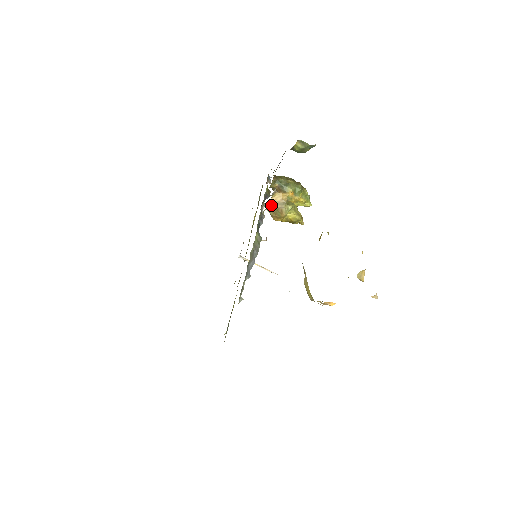
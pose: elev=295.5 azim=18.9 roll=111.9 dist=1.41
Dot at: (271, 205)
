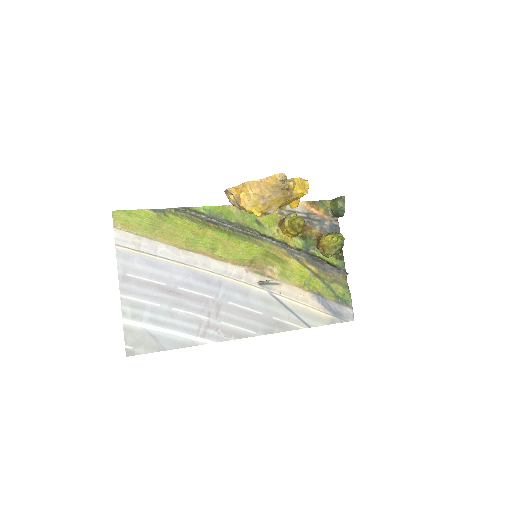
Dot at: occluded
